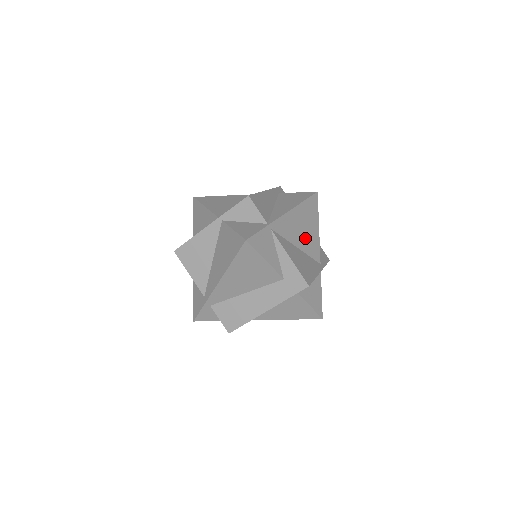
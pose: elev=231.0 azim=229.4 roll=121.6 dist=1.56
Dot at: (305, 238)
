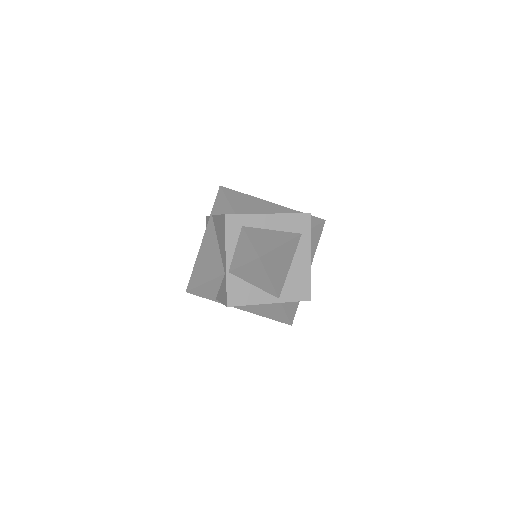
Dot at: occluded
